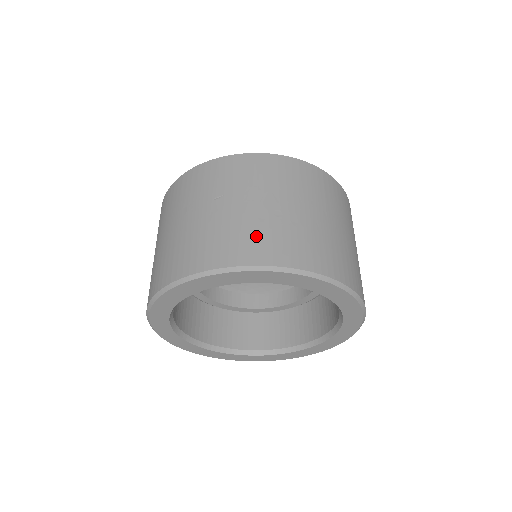
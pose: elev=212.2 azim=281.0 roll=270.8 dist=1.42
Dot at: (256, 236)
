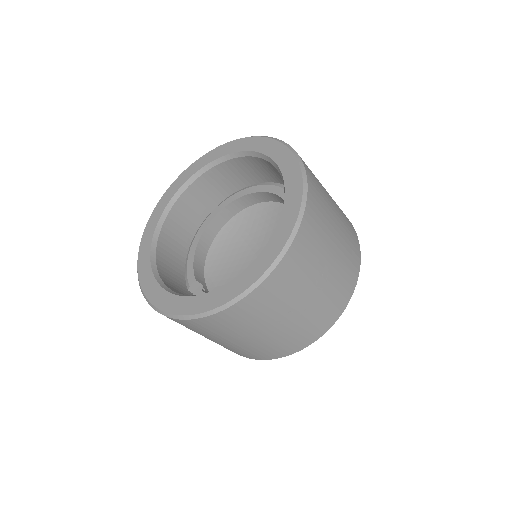
Dot at: occluded
